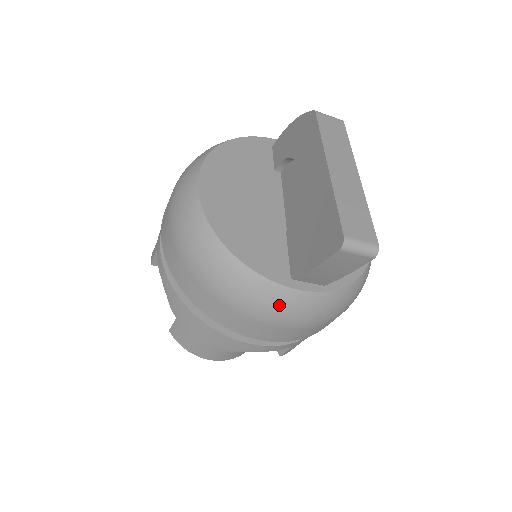
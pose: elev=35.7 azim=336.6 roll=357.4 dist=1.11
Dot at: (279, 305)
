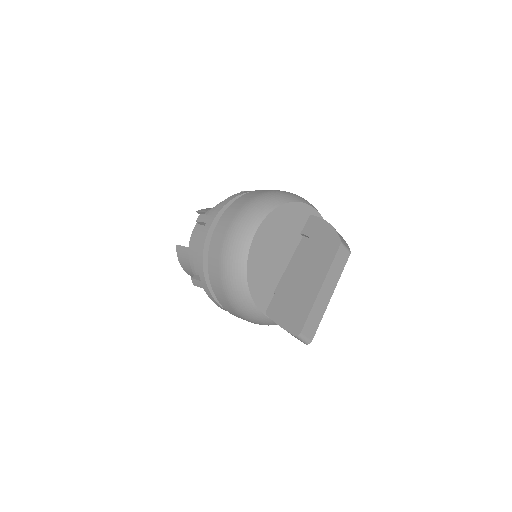
Dot at: (251, 315)
